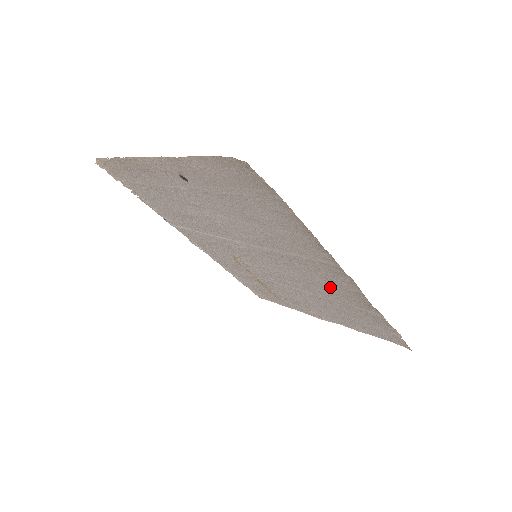
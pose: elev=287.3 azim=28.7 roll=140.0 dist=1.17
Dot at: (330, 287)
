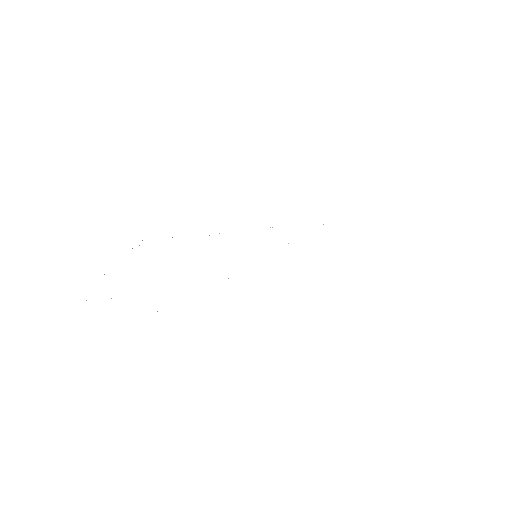
Dot at: occluded
